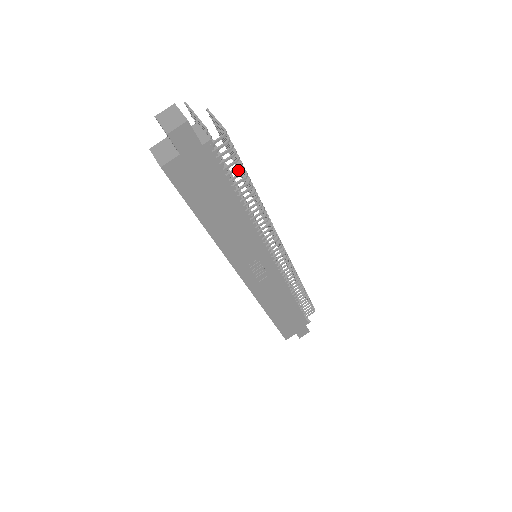
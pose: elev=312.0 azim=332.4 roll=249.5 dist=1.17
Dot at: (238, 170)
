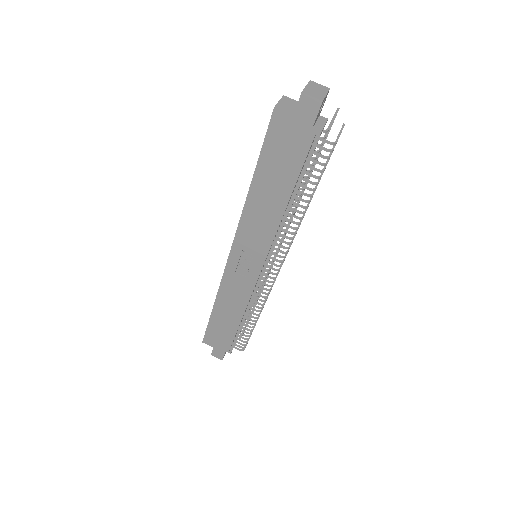
Dot at: occluded
